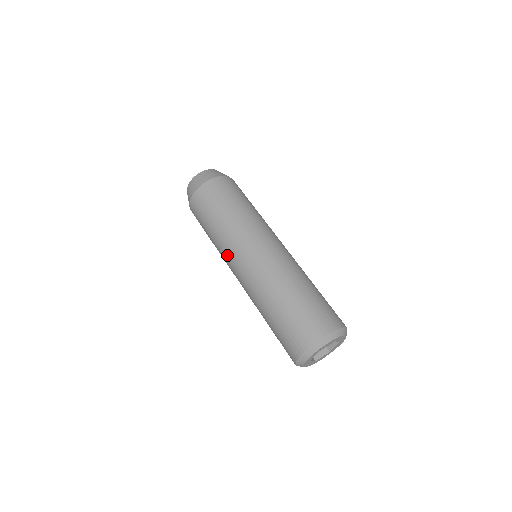
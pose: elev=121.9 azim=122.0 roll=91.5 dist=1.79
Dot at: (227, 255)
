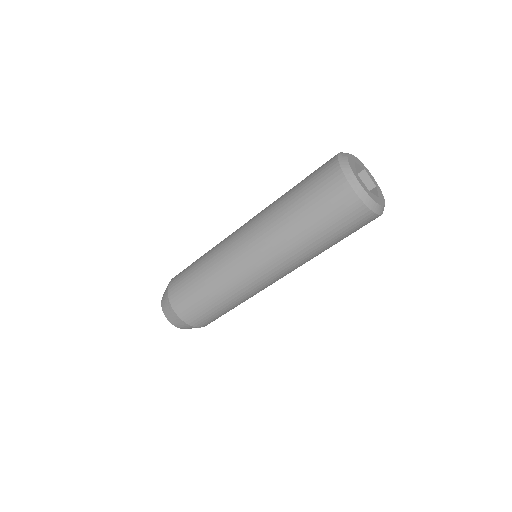
Dot at: (235, 275)
